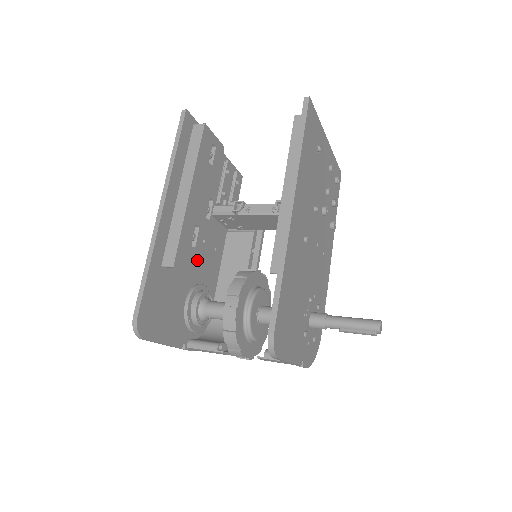
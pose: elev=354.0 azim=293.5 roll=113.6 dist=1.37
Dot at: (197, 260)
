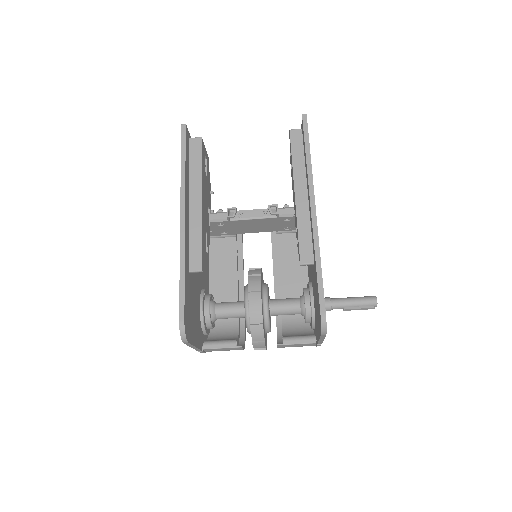
Dot at: occluded
